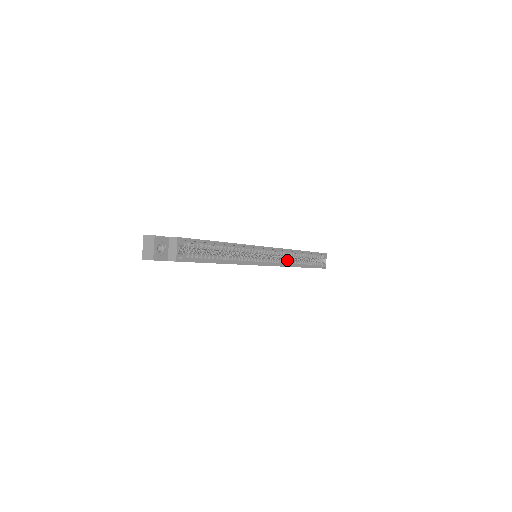
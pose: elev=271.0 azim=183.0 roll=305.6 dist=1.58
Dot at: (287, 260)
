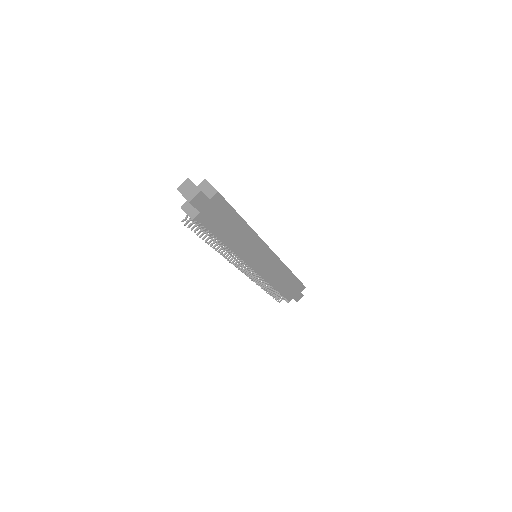
Dot at: occluded
